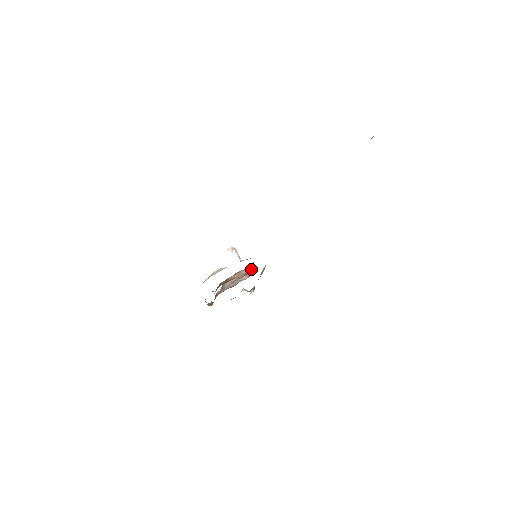
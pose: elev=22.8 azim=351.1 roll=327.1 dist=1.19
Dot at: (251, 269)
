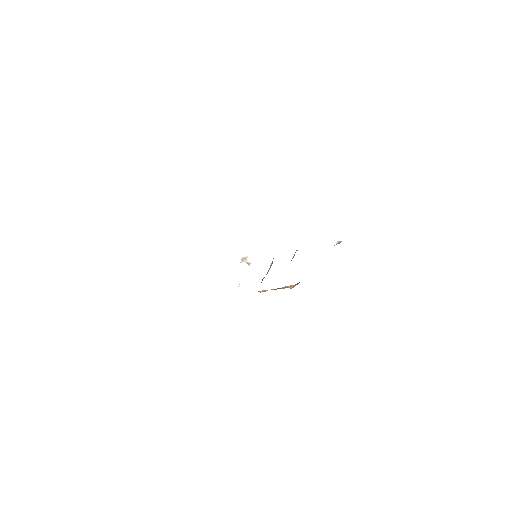
Dot at: occluded
